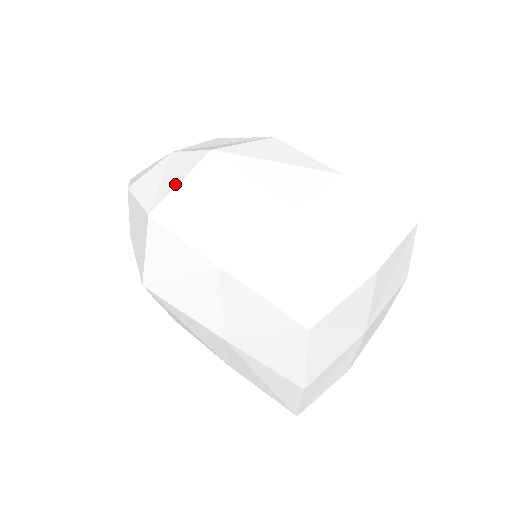
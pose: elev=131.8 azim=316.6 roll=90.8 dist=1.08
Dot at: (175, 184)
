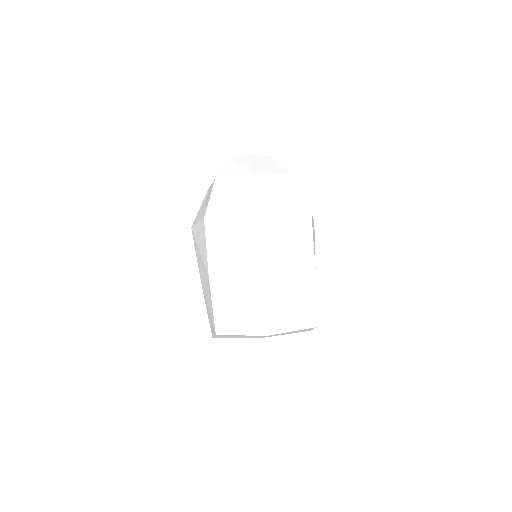
Dot at: (228, 211)
